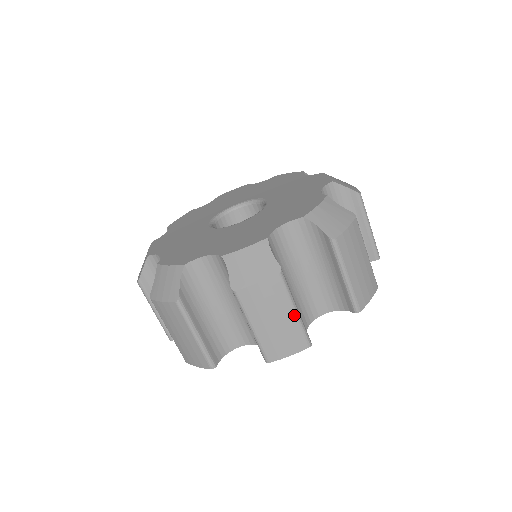
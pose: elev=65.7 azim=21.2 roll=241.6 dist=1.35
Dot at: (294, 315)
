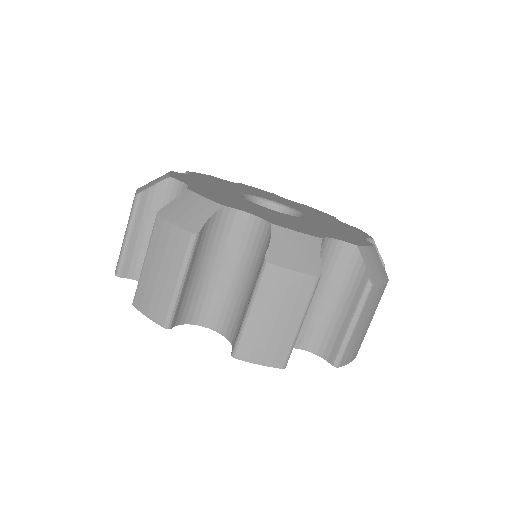
Dot at: occluded
